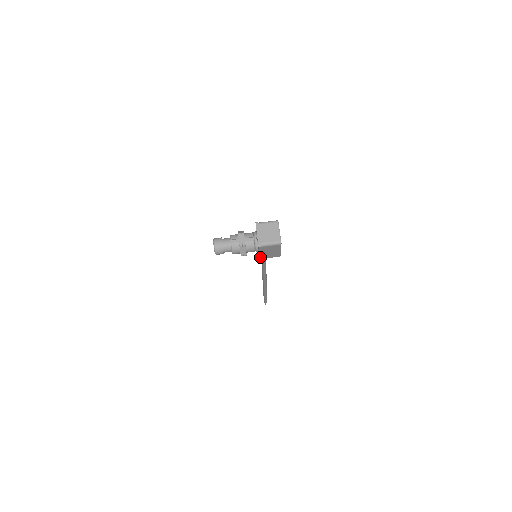
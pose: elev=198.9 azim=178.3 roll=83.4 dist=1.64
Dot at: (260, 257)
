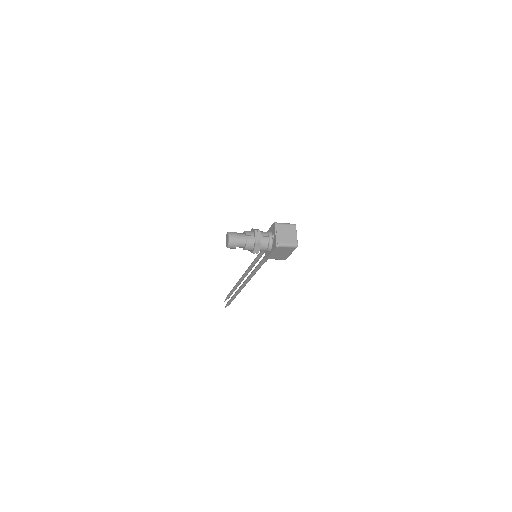
Dot at: (268, 257)
